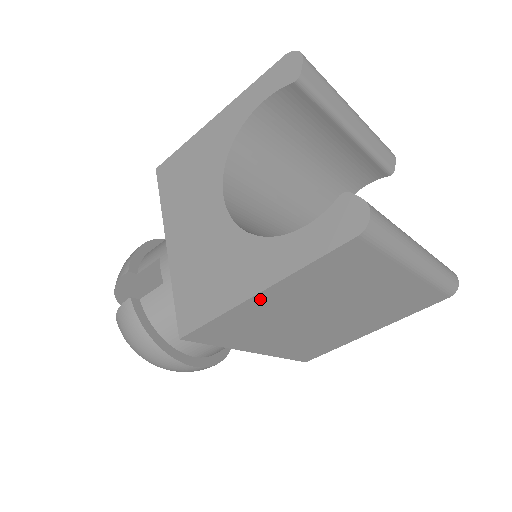
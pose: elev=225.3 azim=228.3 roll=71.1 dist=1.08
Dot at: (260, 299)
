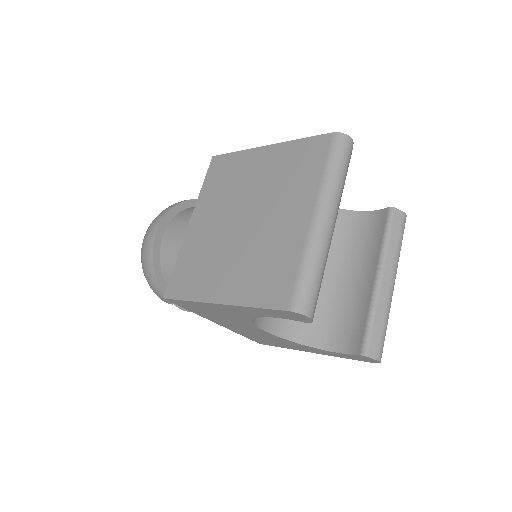
Dot at: occluded
